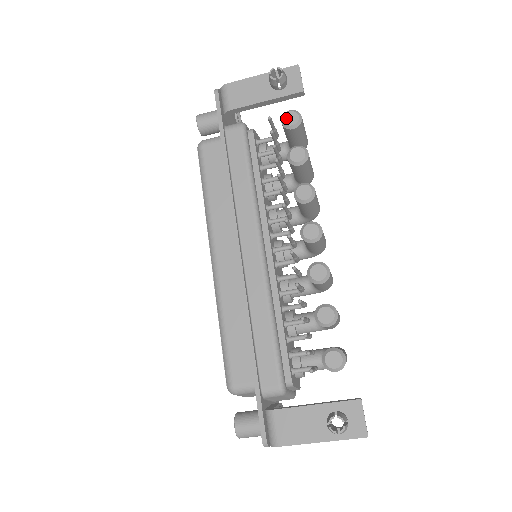
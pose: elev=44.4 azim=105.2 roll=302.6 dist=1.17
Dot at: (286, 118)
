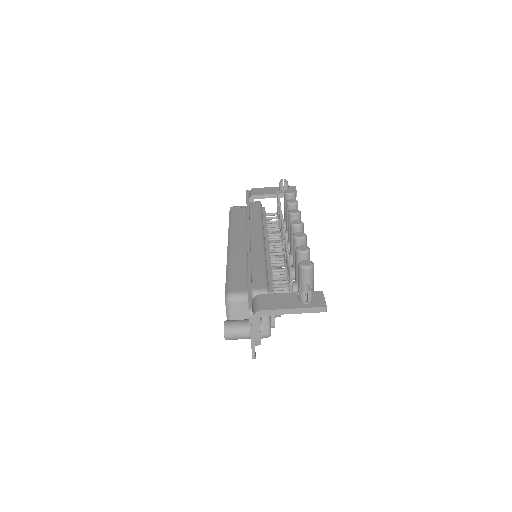
Dot at: (287, 191)
